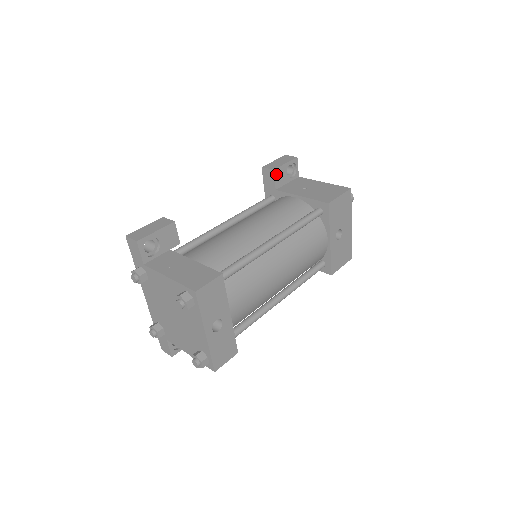
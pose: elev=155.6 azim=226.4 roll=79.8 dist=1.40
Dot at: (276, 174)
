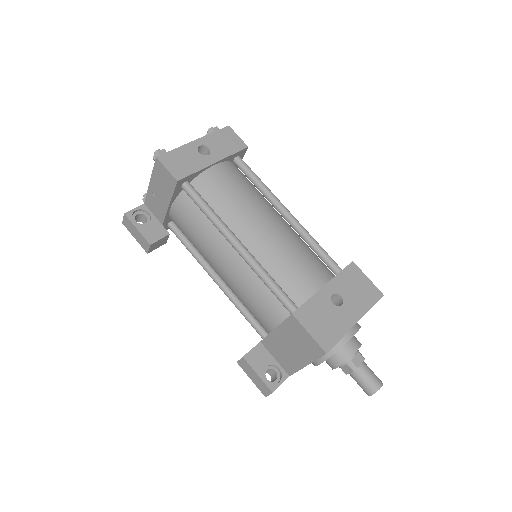
Dot at: occluded
